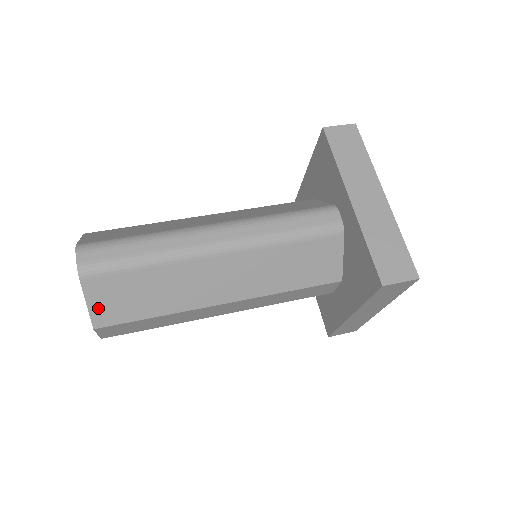
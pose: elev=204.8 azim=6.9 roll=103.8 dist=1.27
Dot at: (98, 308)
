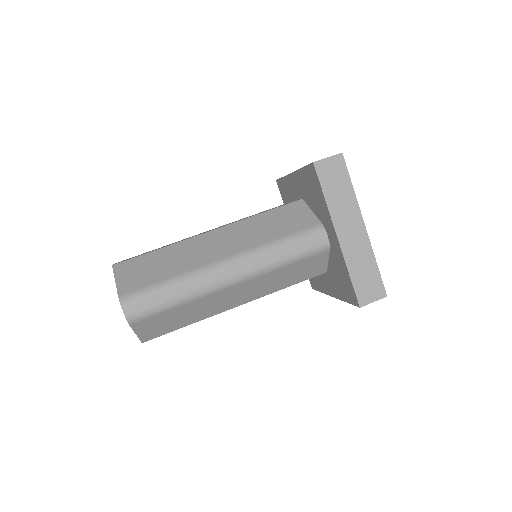
Dot at: (144, 333)
